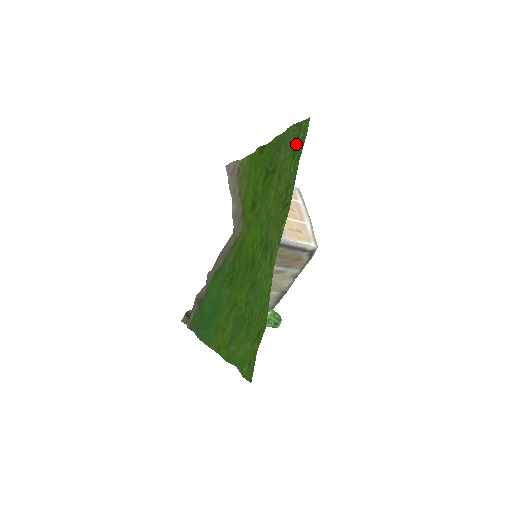
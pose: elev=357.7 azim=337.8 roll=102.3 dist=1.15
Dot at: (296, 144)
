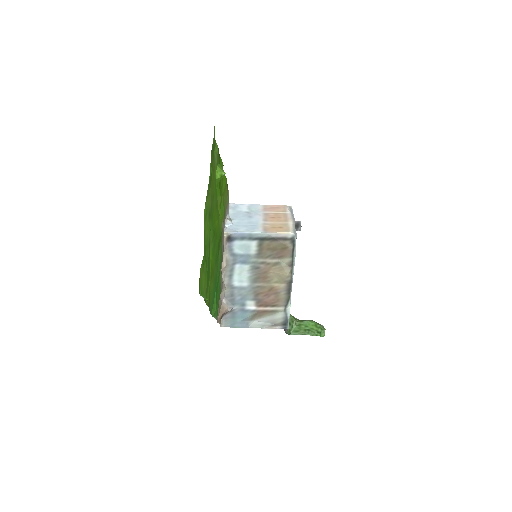
Dot at: (214, 146)
